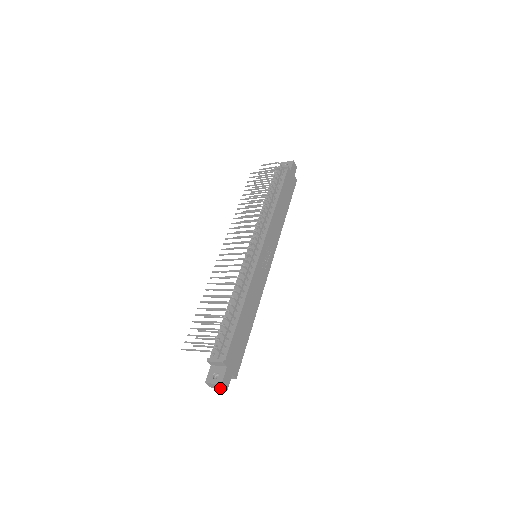
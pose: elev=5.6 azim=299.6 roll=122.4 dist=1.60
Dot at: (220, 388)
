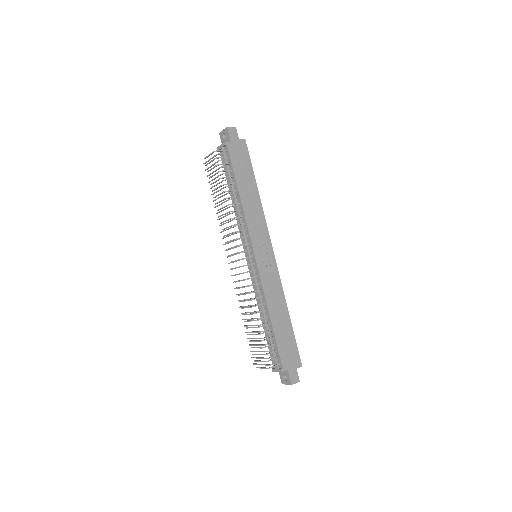
Dot at: occluded
